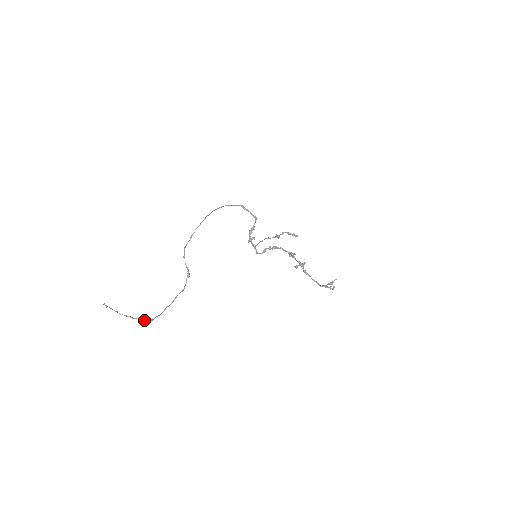
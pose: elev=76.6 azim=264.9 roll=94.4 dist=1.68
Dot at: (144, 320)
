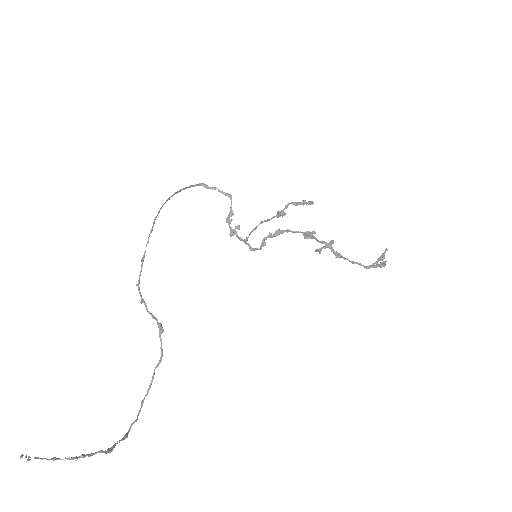
Dot at: (112, 446)
